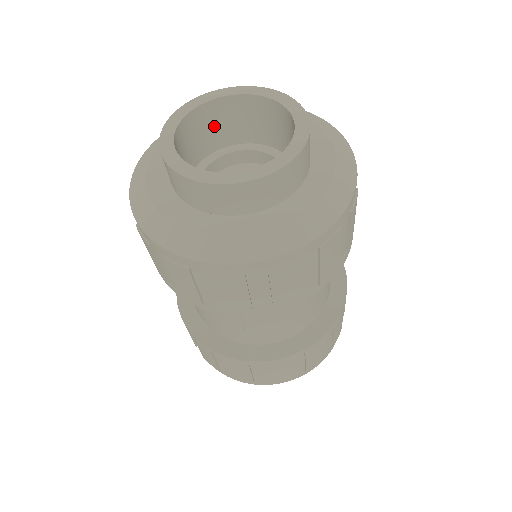
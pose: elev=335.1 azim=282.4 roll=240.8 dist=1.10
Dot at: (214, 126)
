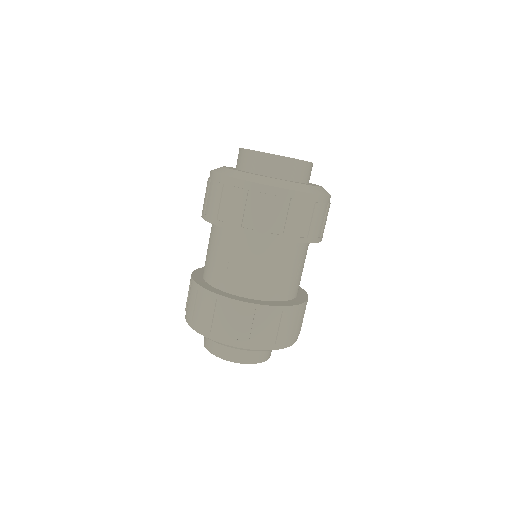
Dot at: occluded
